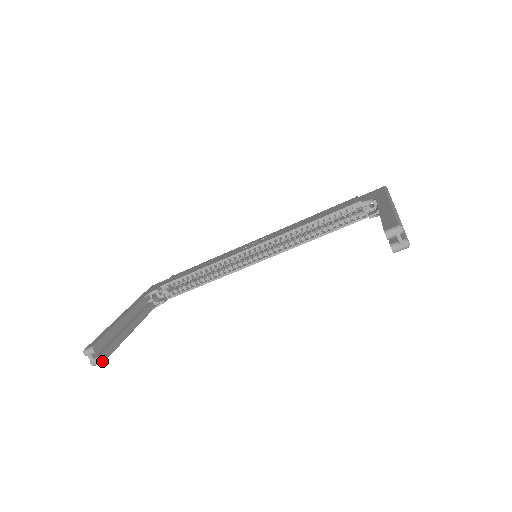
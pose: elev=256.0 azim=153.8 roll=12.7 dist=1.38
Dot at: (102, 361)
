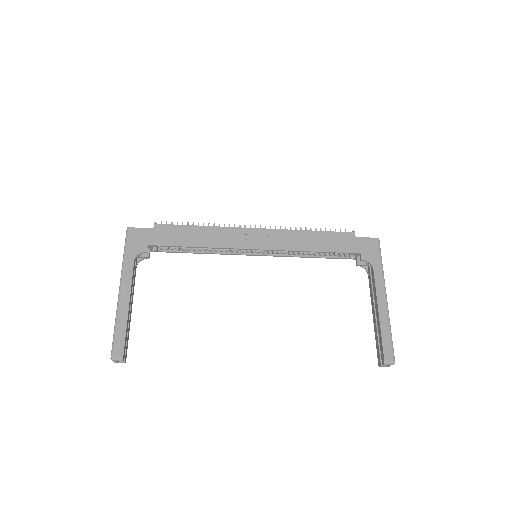
Dot at: occluded
